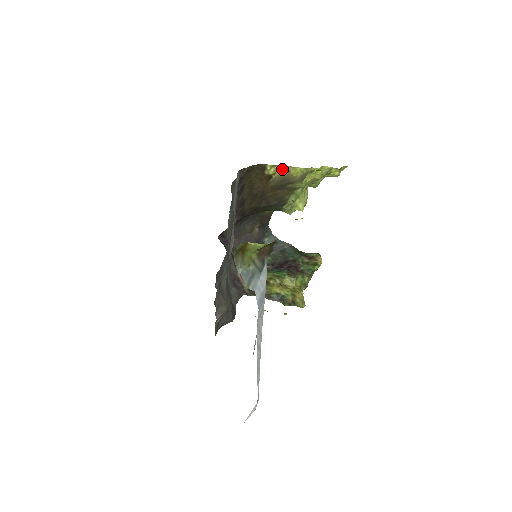
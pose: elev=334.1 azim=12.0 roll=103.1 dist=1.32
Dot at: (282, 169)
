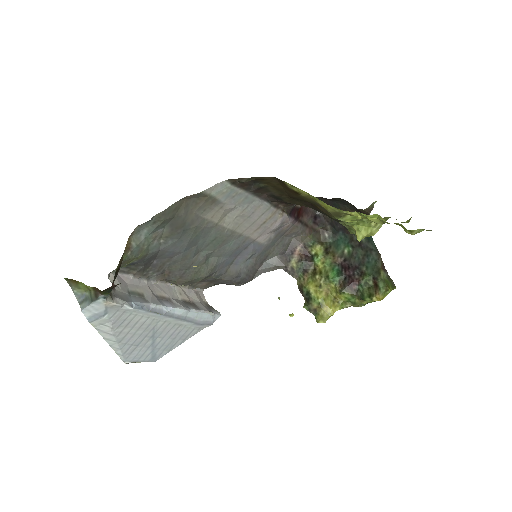
Dot at: (307, 194)
